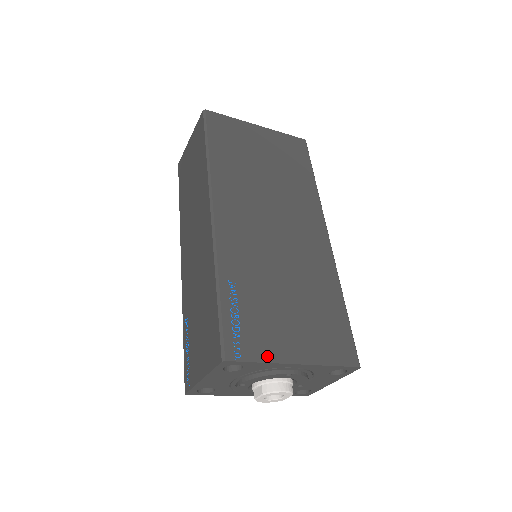
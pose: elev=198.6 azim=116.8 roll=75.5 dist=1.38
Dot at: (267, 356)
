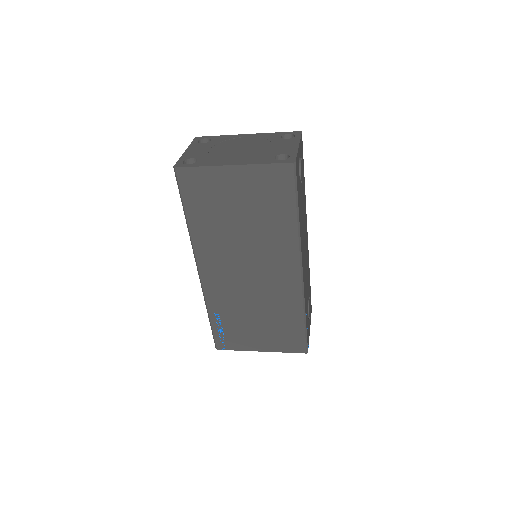
Dot at: (241, 348)
